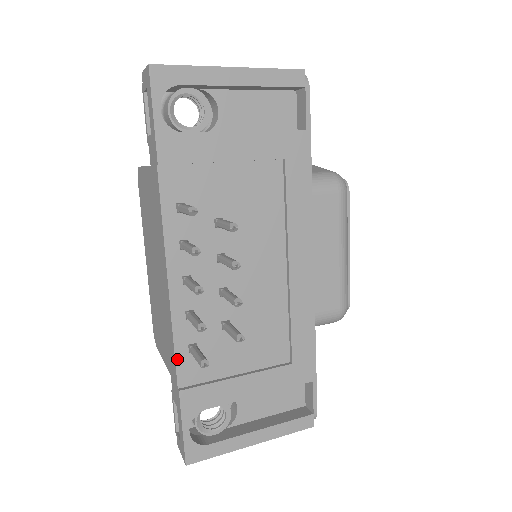
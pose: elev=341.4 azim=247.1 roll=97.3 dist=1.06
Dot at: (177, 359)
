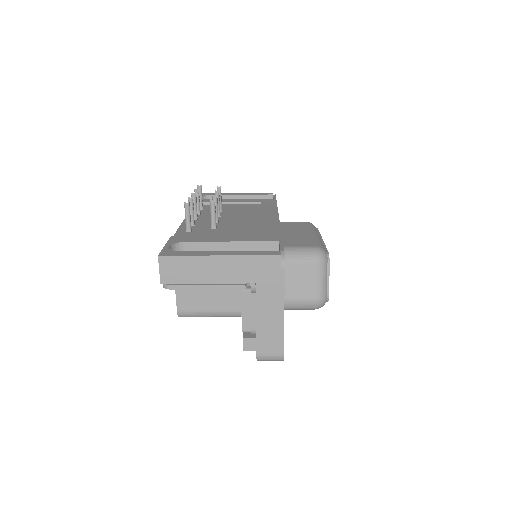
Dot at: (177, 233)
